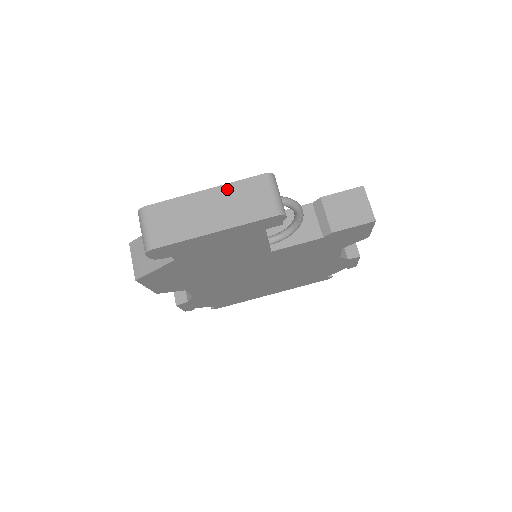
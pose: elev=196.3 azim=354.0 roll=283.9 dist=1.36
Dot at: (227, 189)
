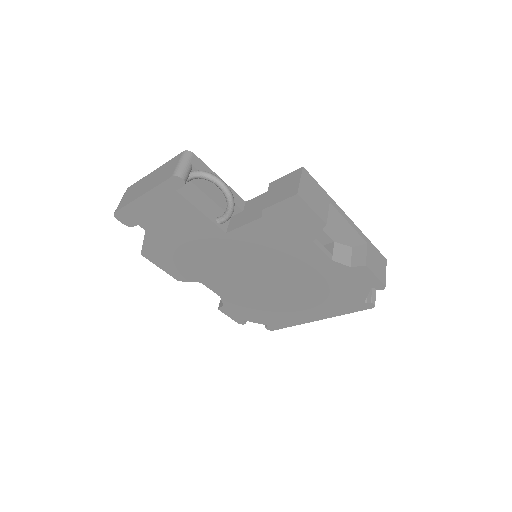
Dot at: (162, 167)
